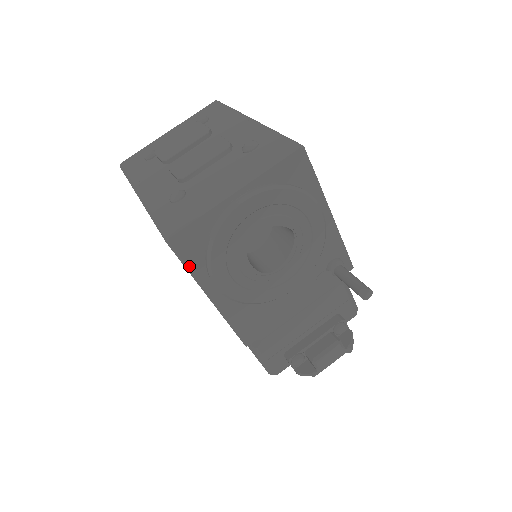
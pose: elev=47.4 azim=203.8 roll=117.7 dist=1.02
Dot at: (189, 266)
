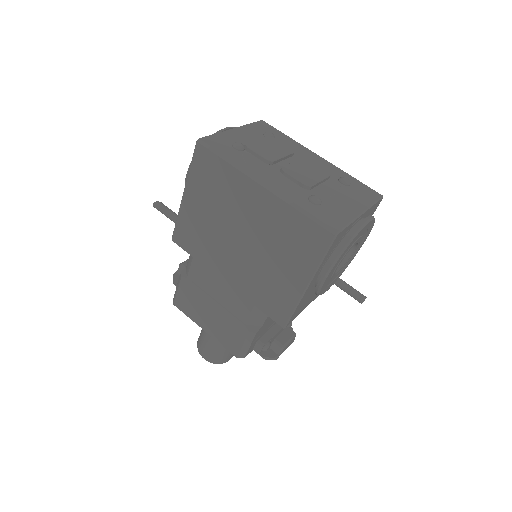
Dot at: (325, 257)
